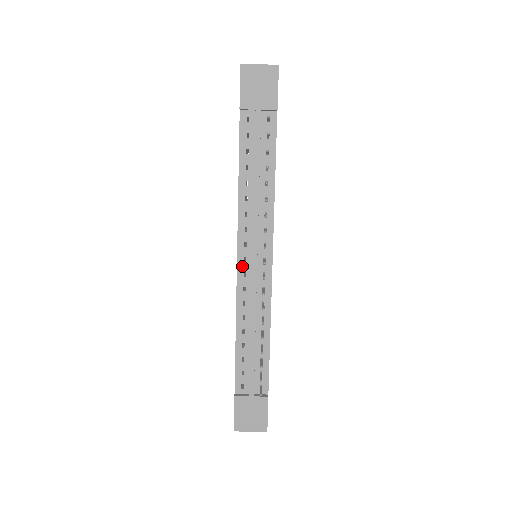
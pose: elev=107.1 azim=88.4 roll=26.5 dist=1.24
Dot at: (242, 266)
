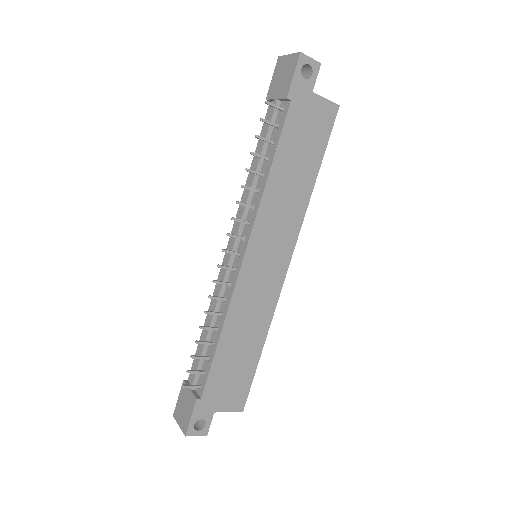
Dot at: (227, 255)
